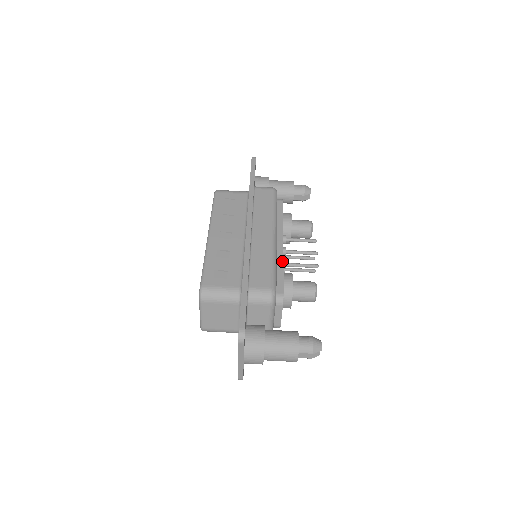
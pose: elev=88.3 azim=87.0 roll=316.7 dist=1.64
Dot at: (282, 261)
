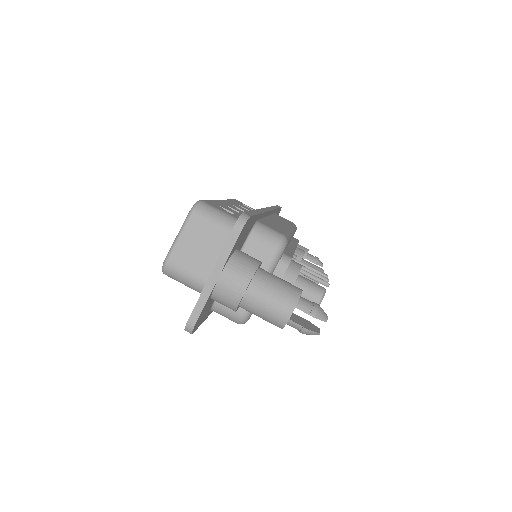
Dot at: (294, 250)
